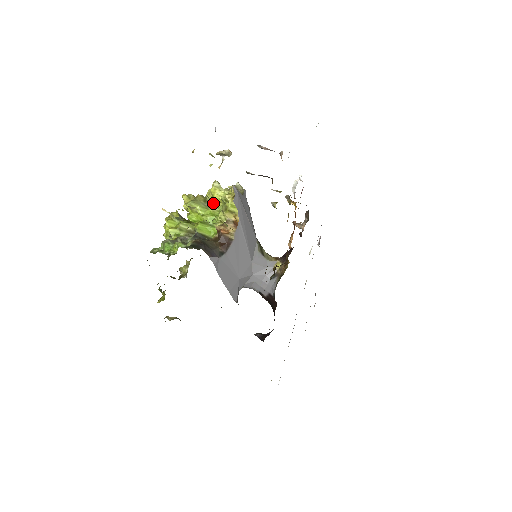
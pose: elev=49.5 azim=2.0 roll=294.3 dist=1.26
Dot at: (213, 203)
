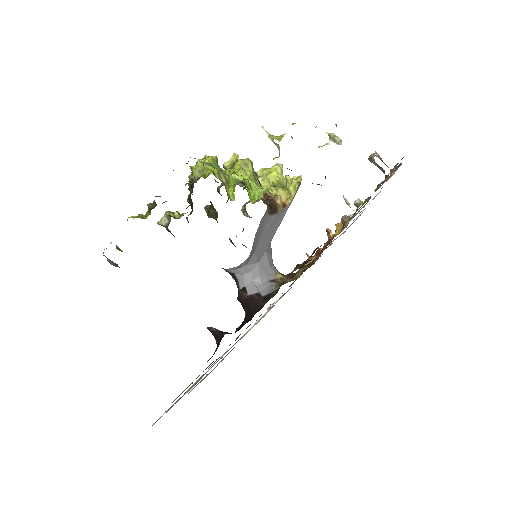
Dot at: (261, 179)
